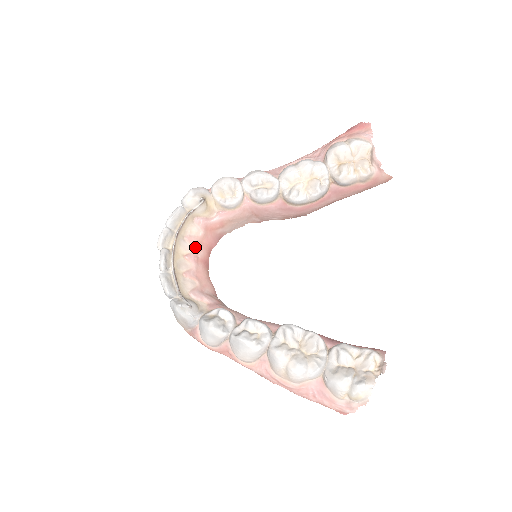
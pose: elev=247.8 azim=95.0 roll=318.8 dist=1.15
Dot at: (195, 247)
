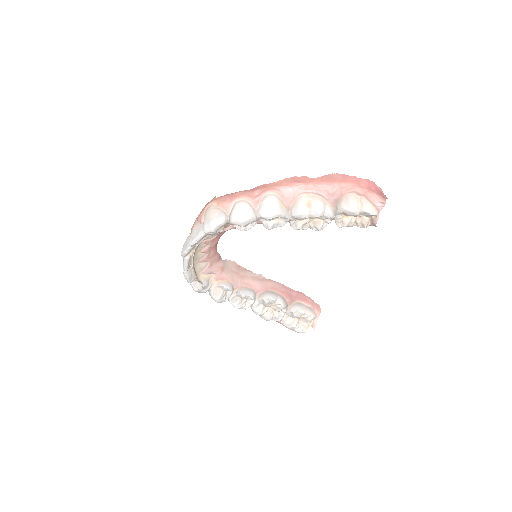
Dot at: (209, 244)
